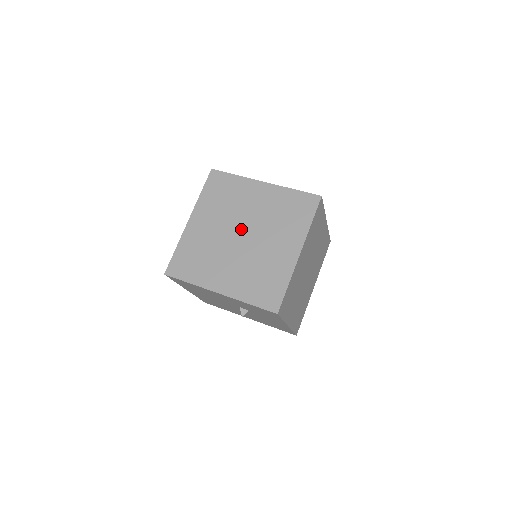
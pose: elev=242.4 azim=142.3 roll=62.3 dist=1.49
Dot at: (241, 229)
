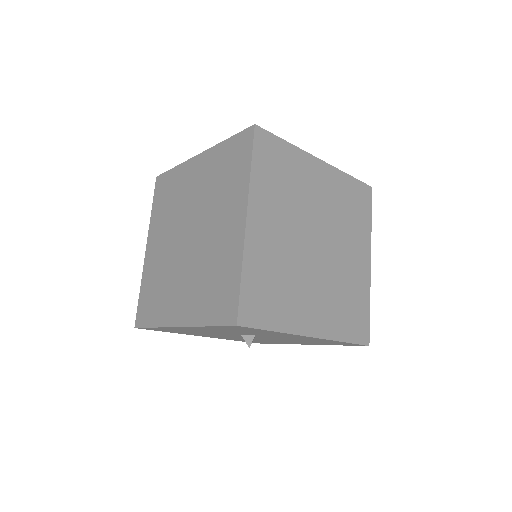
Dot at: (186, 228)
